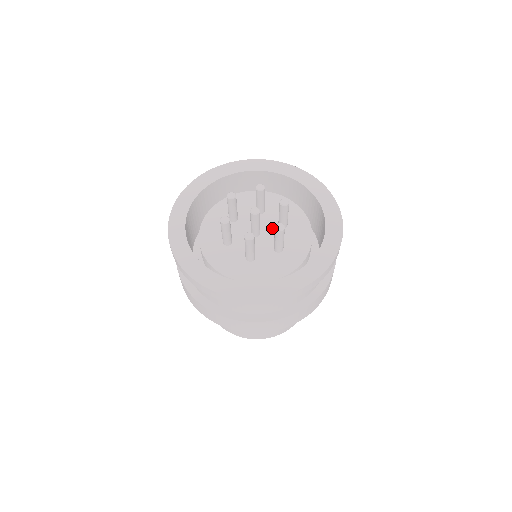
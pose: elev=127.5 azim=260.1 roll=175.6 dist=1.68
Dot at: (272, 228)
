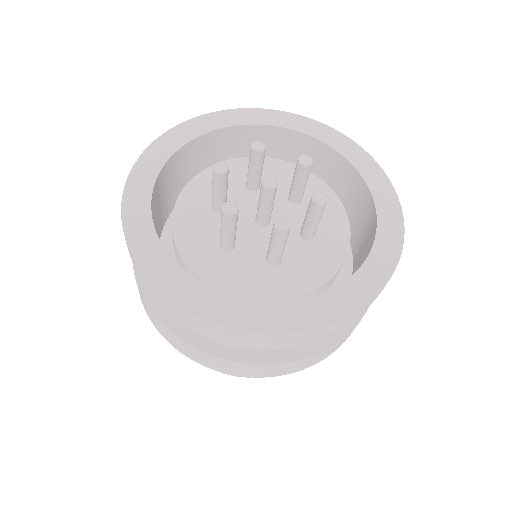
Dot at: (282, 207)
